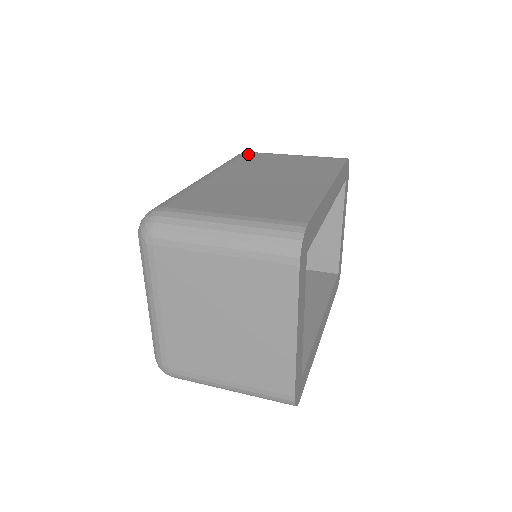
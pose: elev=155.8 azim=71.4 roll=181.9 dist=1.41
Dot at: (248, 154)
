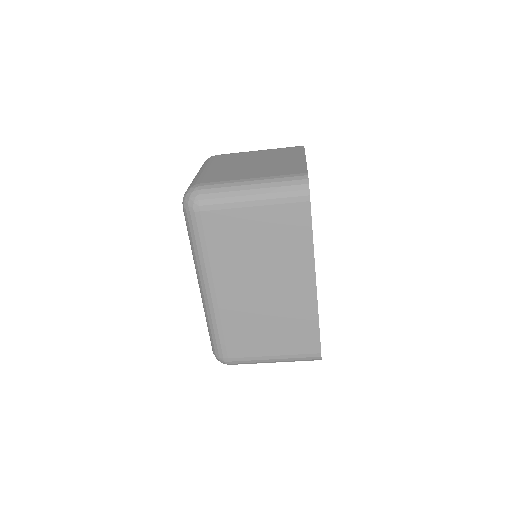
Dot at: occluded
